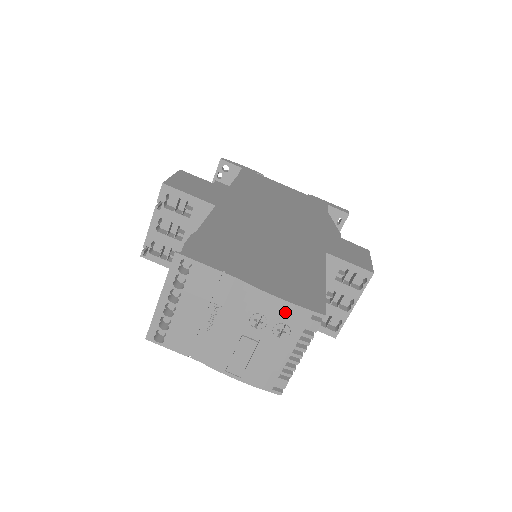
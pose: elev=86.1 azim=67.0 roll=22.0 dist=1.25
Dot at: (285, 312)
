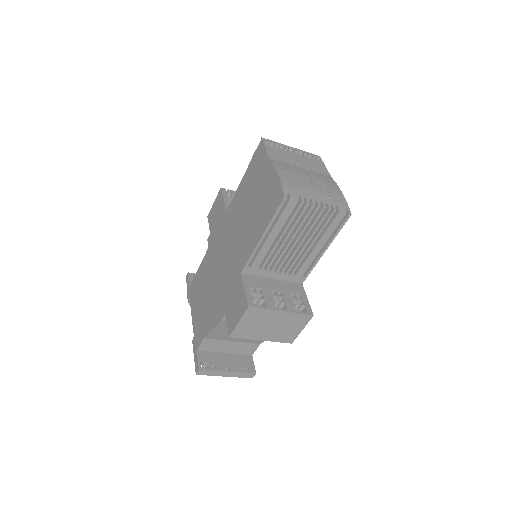
Dot at: (338, 195)
